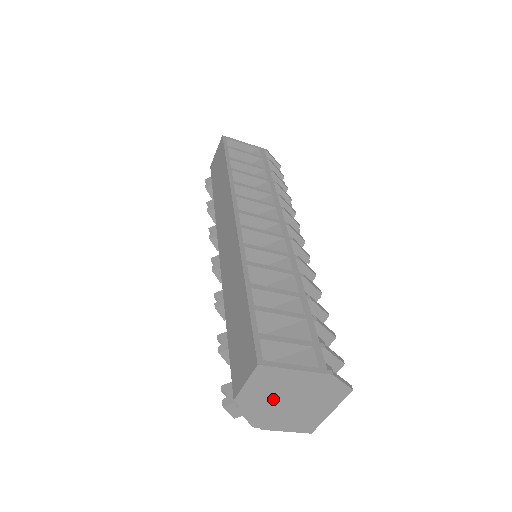
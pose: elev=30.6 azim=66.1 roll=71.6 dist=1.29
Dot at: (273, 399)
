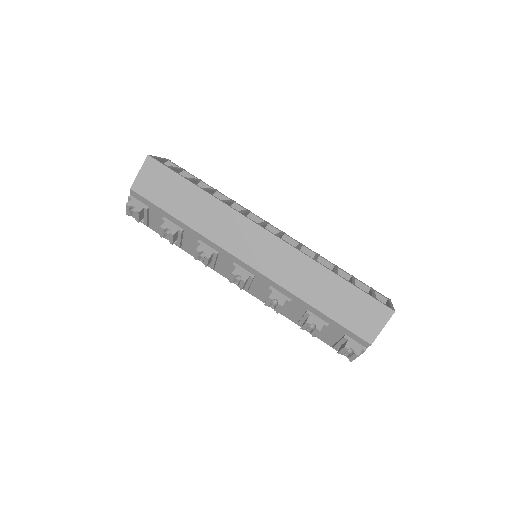
Dot at: occluded
